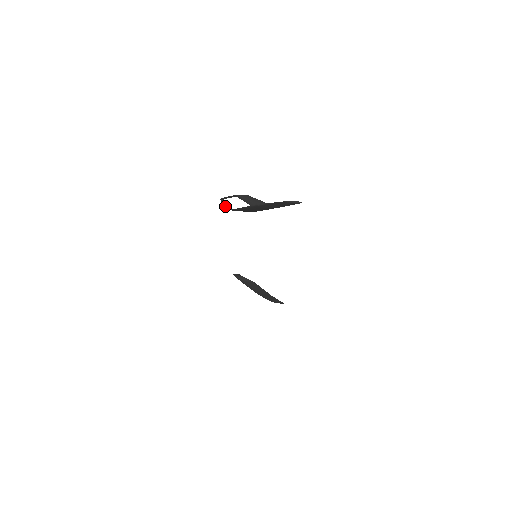
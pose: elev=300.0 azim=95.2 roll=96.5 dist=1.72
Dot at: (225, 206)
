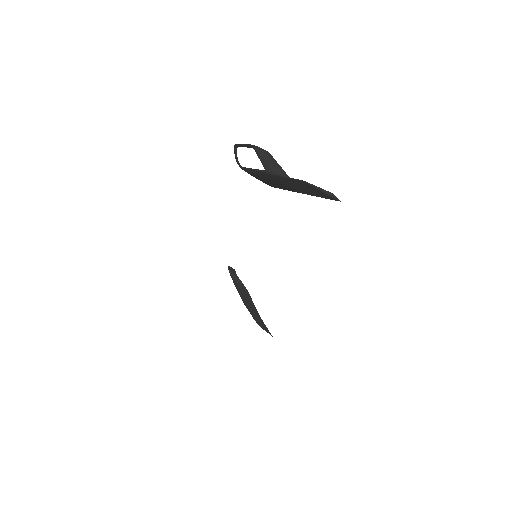
Dot at: (236, 158)
